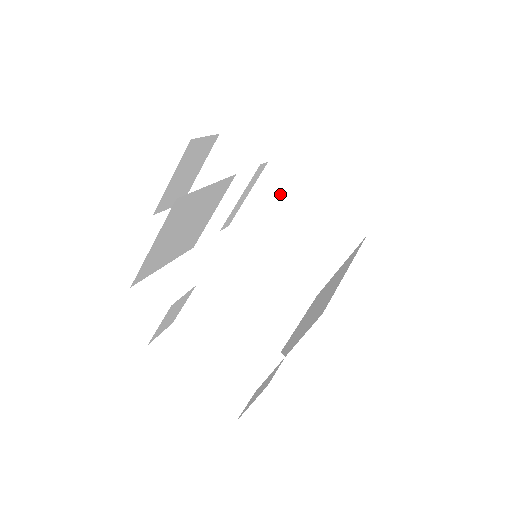
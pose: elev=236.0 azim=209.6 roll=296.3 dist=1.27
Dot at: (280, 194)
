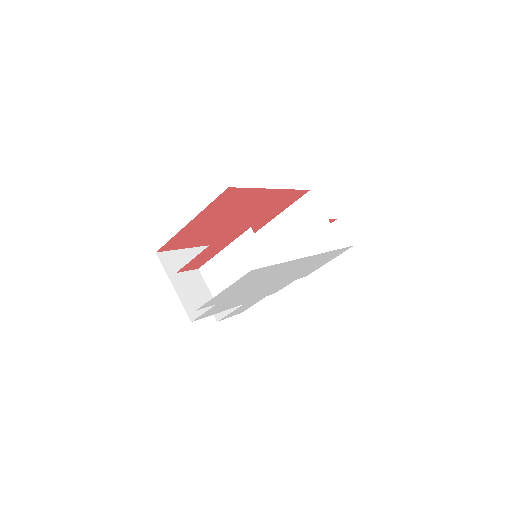
Dot at: (266, 242)
